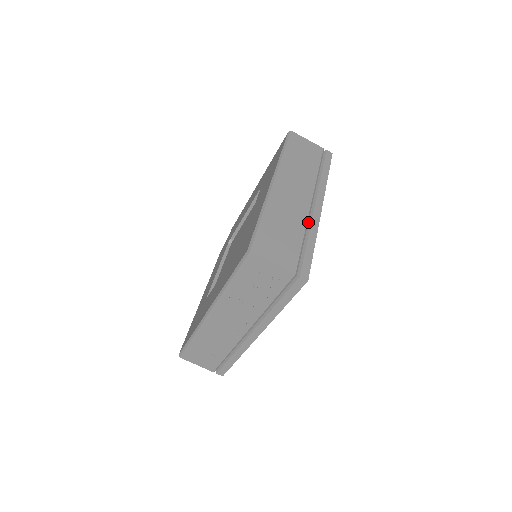
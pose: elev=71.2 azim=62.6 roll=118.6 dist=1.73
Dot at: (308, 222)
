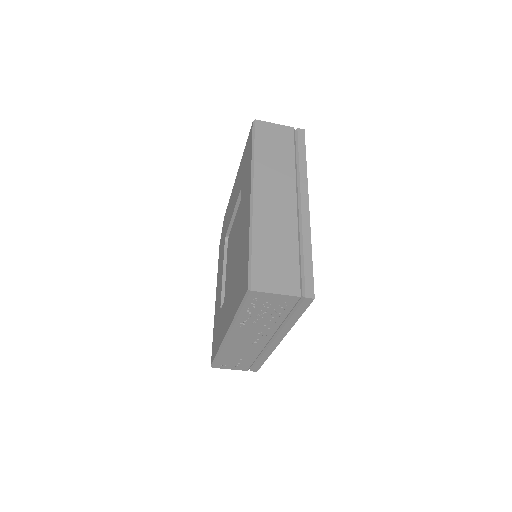
Dot at: (299, 228)
